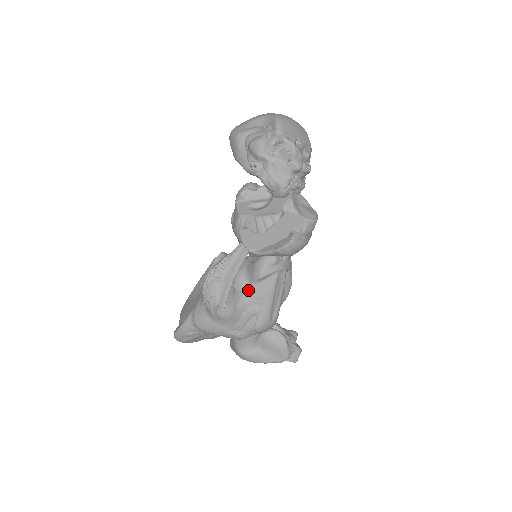
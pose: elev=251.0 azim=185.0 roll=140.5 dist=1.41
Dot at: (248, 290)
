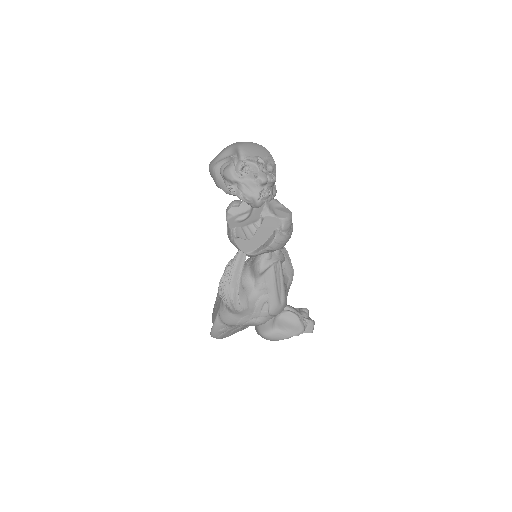
Dot at: (255, 285)
